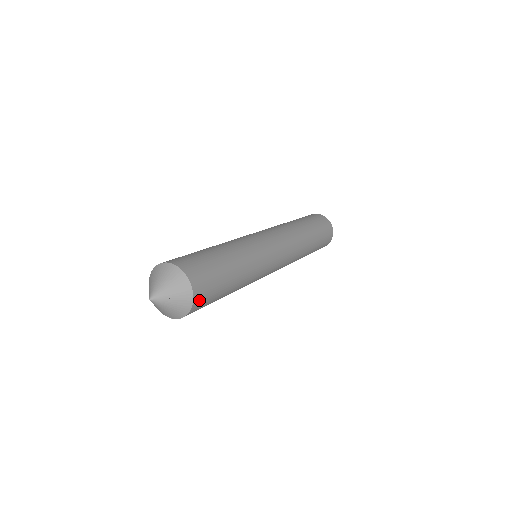
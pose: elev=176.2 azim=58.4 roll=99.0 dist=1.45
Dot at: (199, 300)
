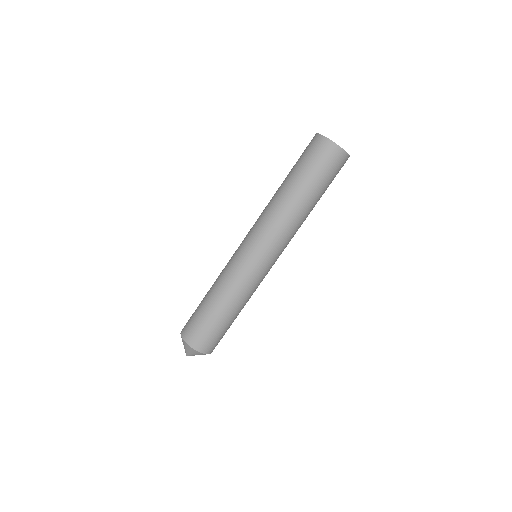
Dot at: (210, 349)
